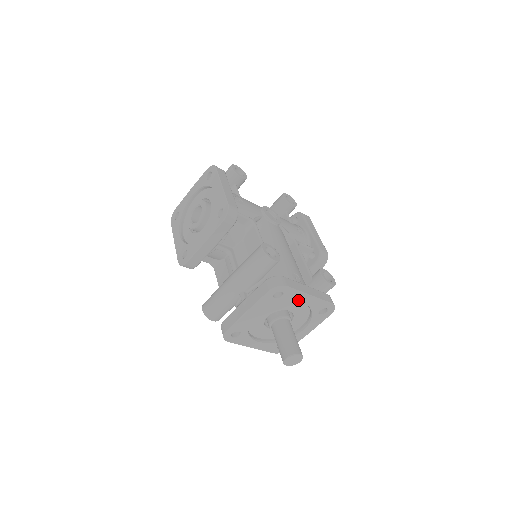
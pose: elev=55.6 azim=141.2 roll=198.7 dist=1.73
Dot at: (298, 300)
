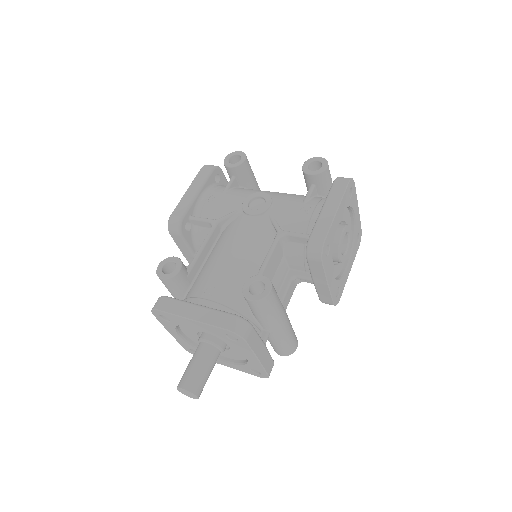
Dot at: (188, 323)
